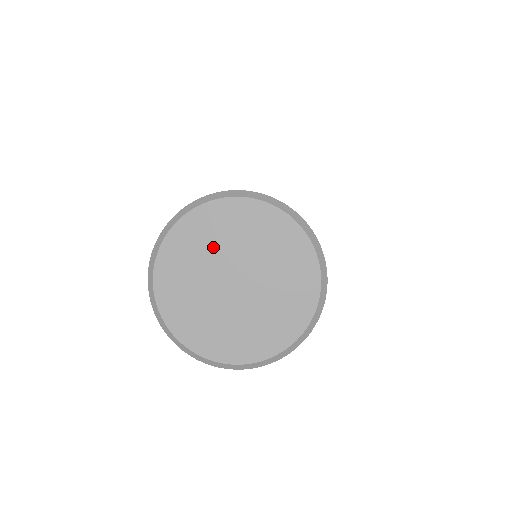
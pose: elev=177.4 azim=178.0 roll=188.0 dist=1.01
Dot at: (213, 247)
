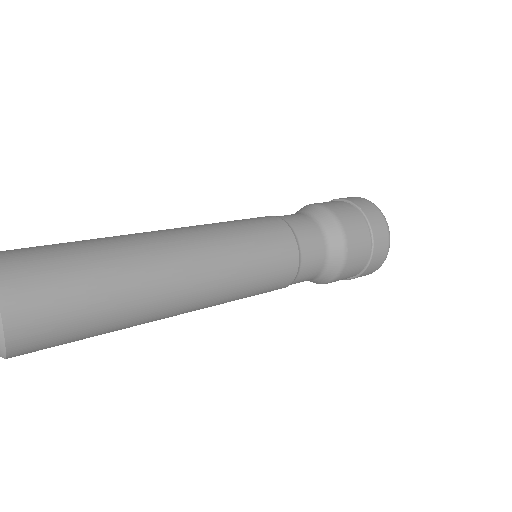
Dot at: out of frame
